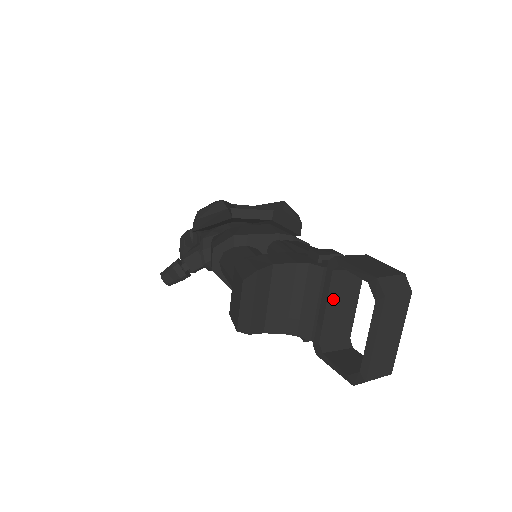
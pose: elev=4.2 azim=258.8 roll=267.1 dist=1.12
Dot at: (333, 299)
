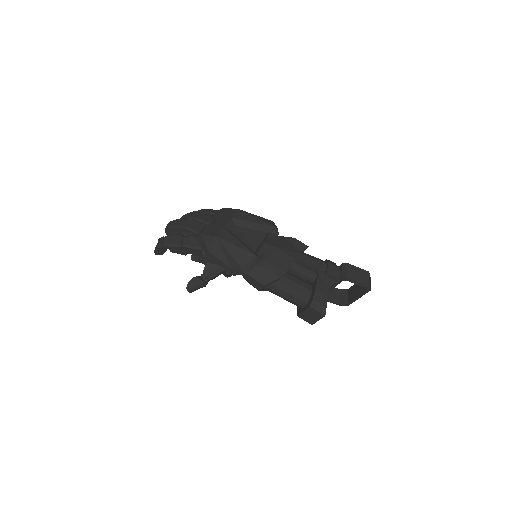
Dot at: occluded
